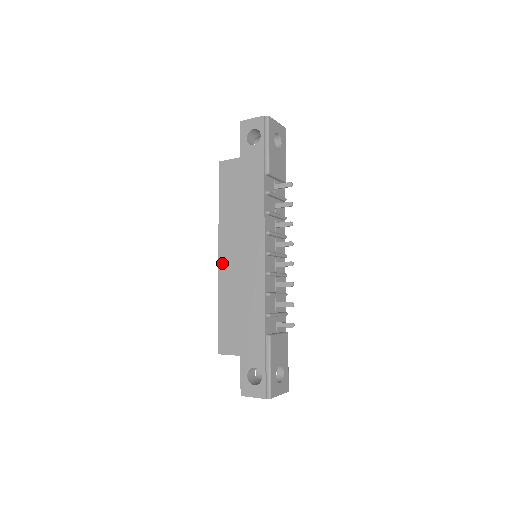
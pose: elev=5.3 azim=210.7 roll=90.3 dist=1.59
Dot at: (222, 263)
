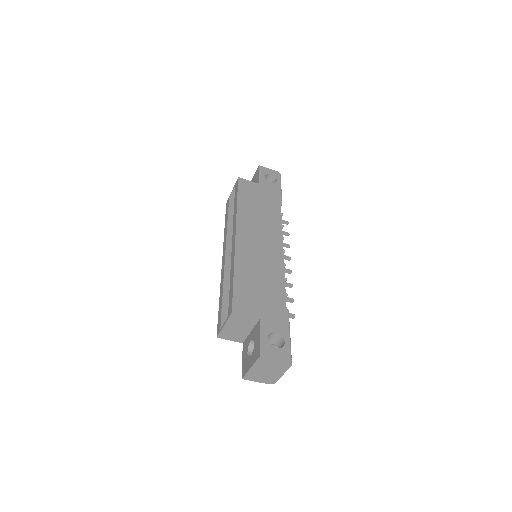
Dot at: (240, 241)
